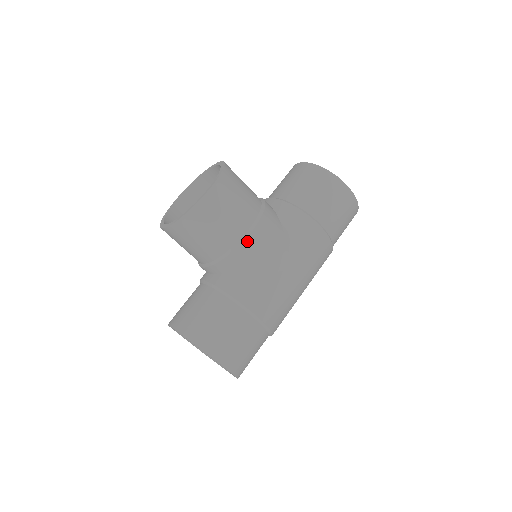
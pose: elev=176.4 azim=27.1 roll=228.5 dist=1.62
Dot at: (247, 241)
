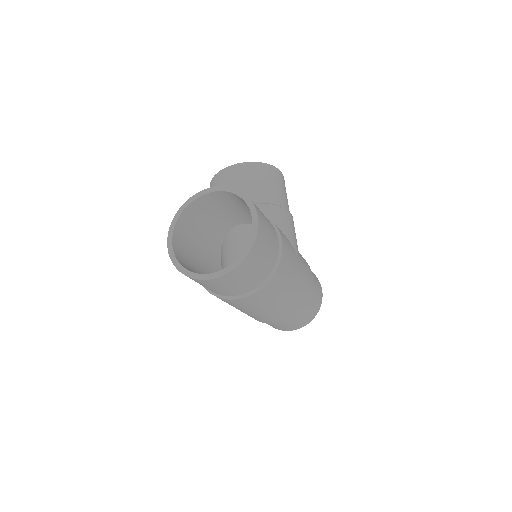
Dot at: (288, 213)
